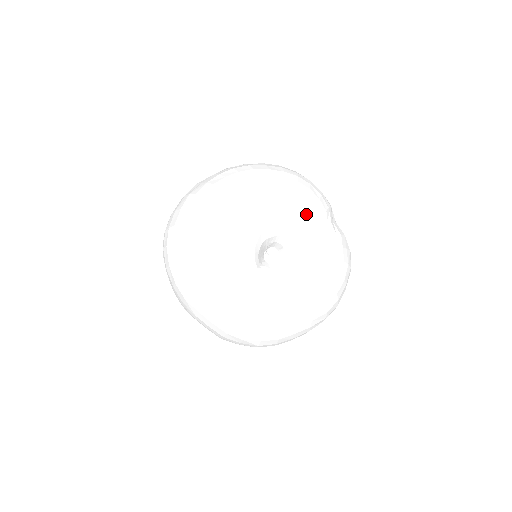
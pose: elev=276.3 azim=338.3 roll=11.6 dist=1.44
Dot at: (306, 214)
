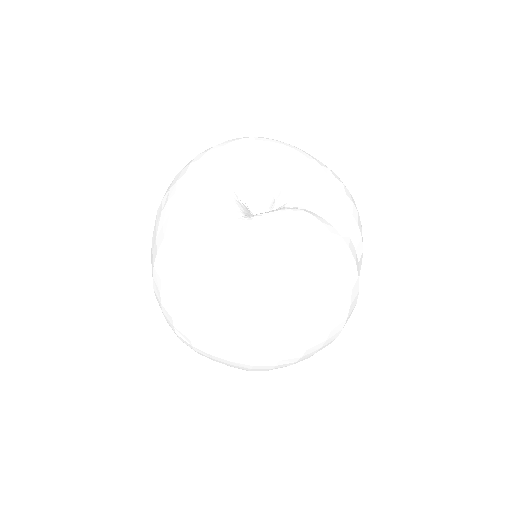
Dot at: (318, 178)
